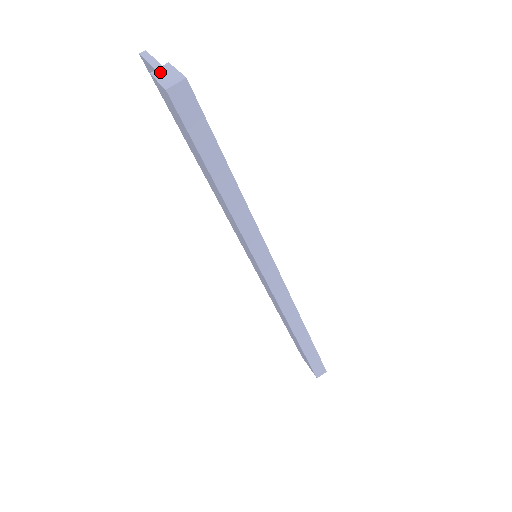
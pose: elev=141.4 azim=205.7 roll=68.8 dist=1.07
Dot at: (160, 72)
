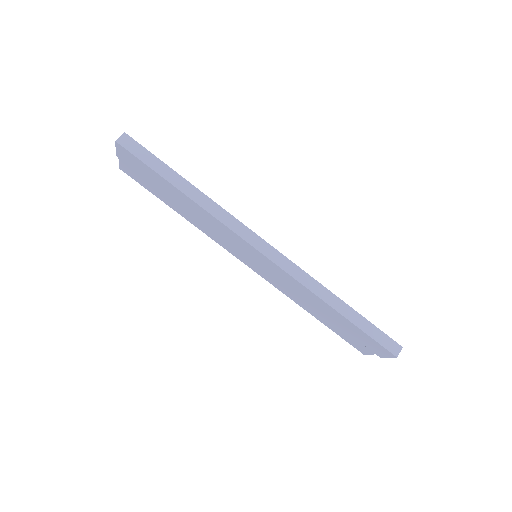
Dot at: occluded
